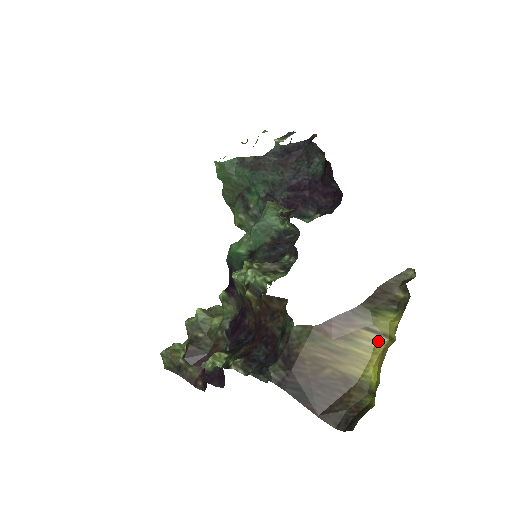
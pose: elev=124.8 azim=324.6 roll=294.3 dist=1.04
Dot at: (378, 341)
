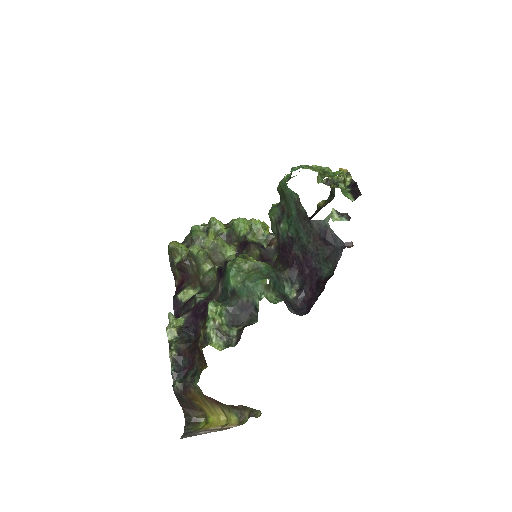
Dot at: (223, 416)
